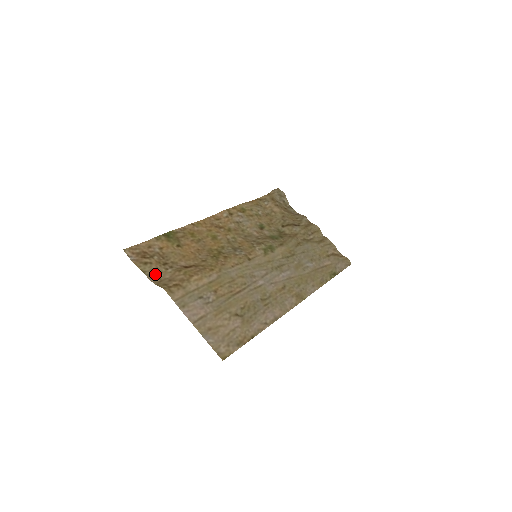
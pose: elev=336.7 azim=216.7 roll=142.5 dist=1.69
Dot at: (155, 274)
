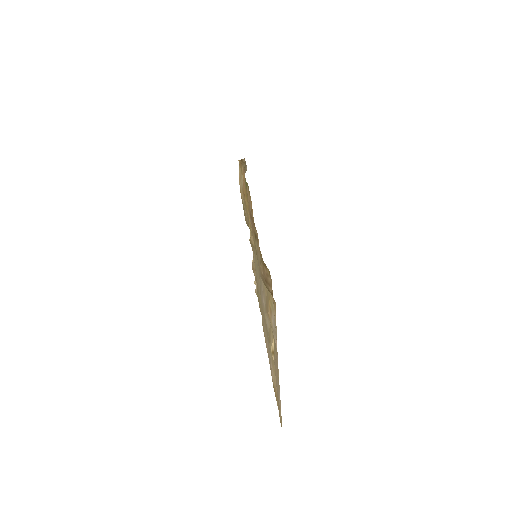
Dot at: (259, 262)
